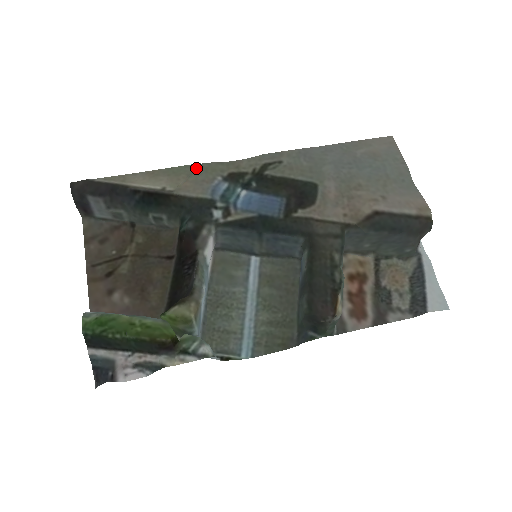
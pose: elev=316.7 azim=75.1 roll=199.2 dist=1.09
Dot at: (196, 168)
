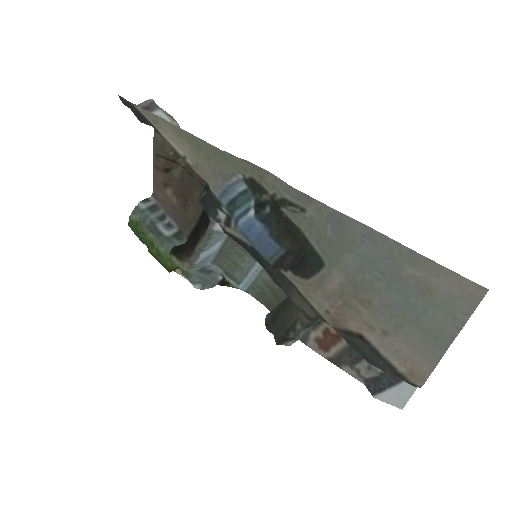
Dot at: (218, 153)
